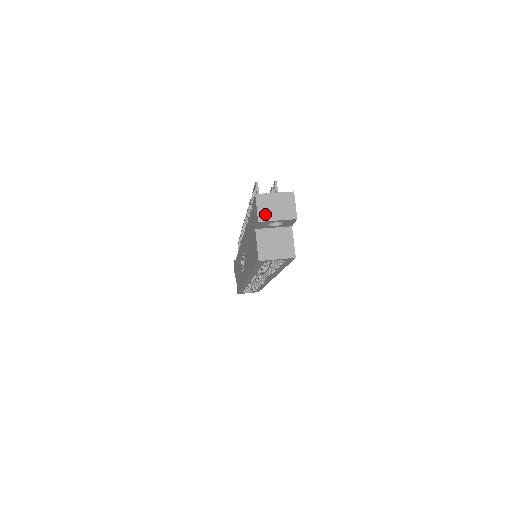
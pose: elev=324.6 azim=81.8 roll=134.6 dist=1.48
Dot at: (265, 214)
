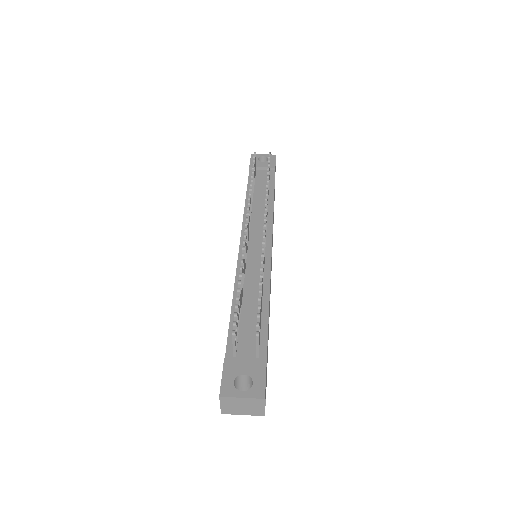
Dot at: (229, 410)
